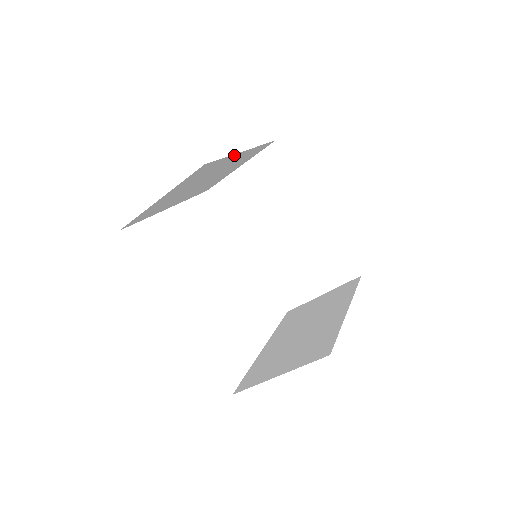
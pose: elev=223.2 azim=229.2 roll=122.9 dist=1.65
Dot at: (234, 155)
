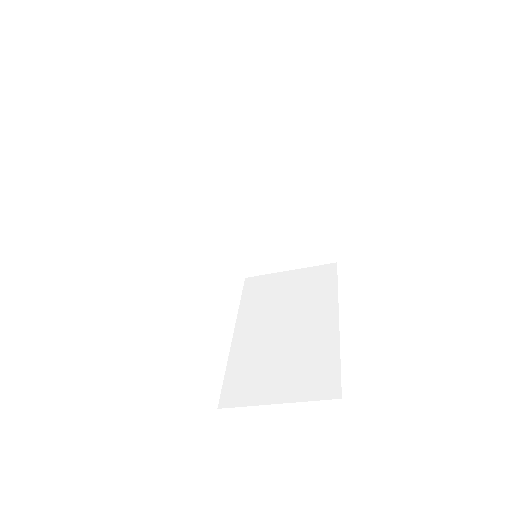
Dot at: occluded
